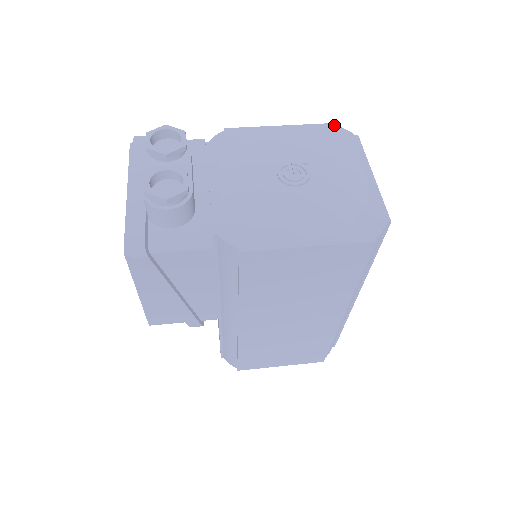
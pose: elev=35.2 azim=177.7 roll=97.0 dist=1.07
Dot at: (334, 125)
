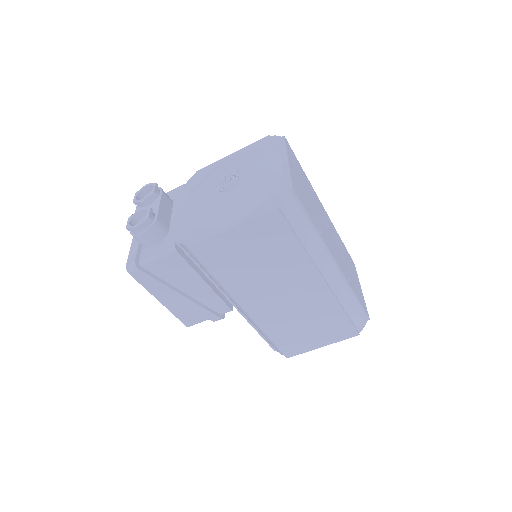
Dot at: (268, 136)
